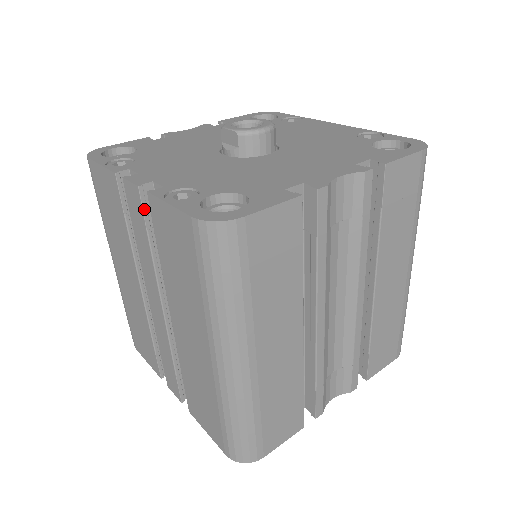
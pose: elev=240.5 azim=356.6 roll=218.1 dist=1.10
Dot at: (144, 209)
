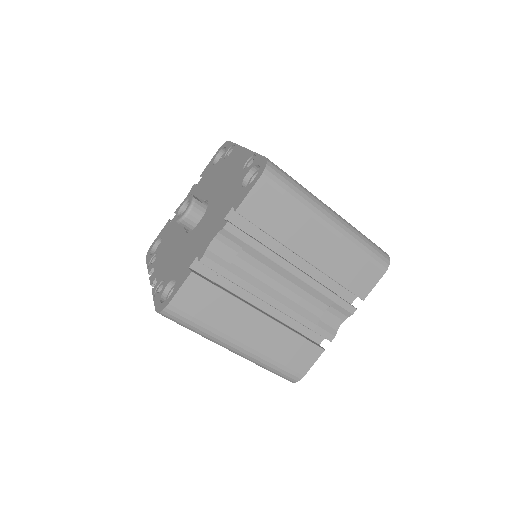
Dot at: occluded
